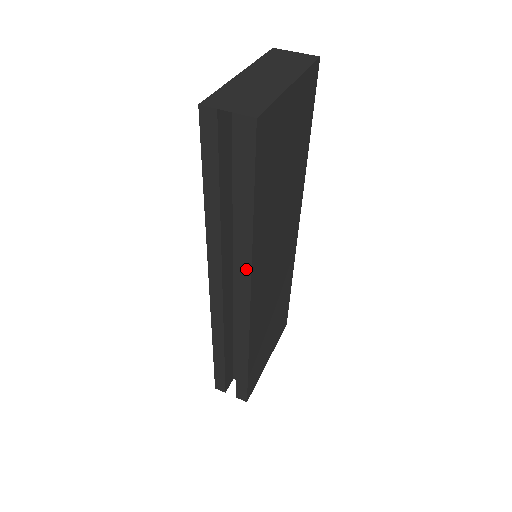
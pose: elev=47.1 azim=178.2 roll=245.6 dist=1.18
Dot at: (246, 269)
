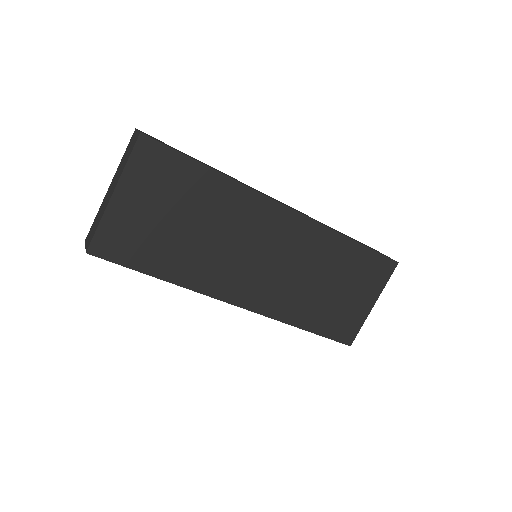
Dot at: (207, 294)
